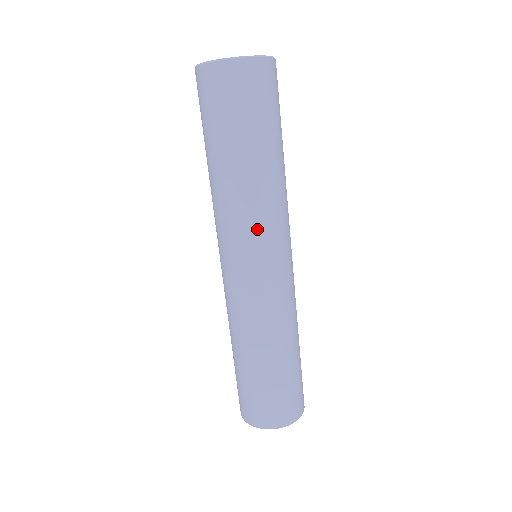
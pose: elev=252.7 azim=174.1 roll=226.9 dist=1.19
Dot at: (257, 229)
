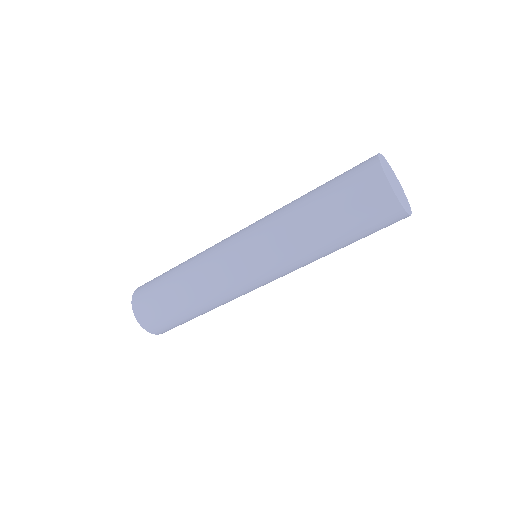
Dot at: (281, 264)
